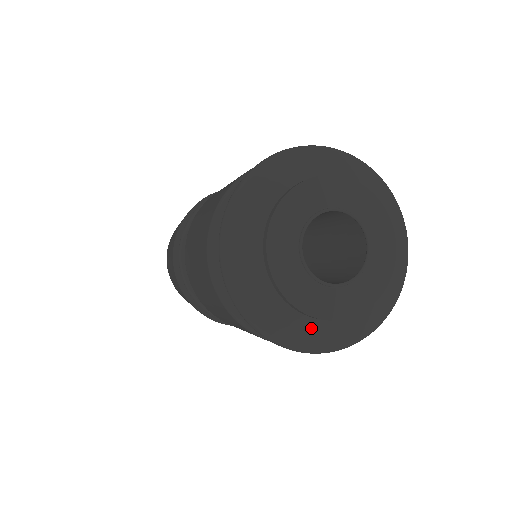
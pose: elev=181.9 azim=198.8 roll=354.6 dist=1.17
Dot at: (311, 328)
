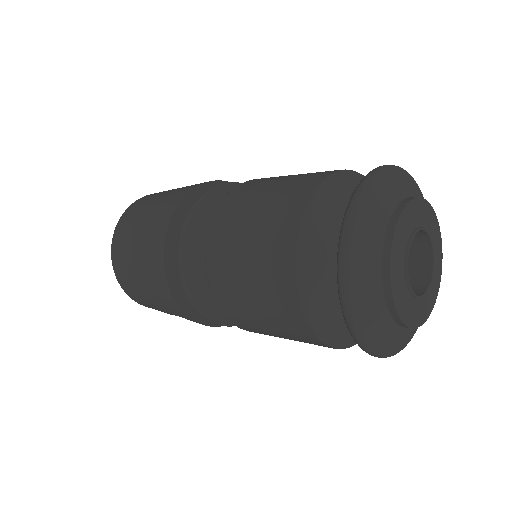
Dot at: (391, 332)
